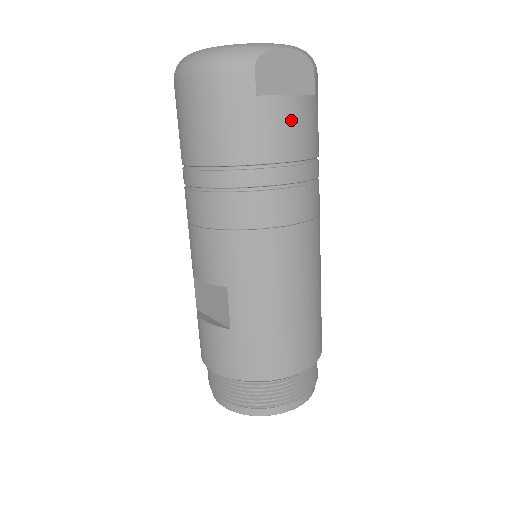
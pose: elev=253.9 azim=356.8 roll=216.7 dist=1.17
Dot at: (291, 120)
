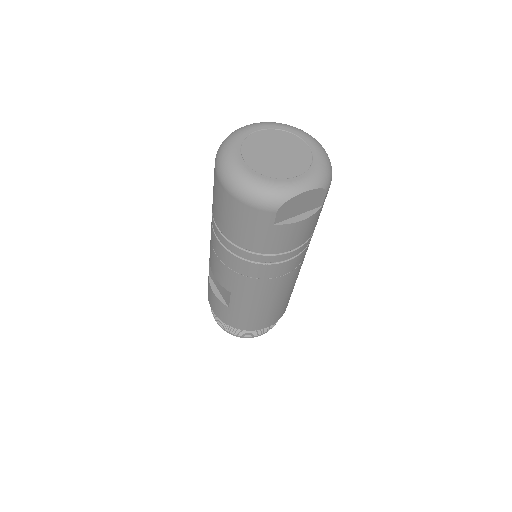
Dot at: (297, 232)
